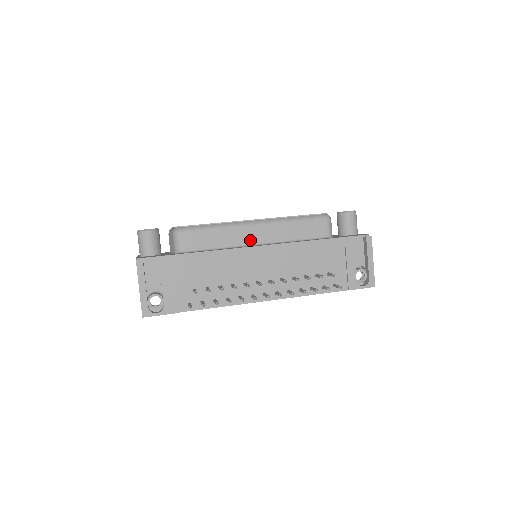
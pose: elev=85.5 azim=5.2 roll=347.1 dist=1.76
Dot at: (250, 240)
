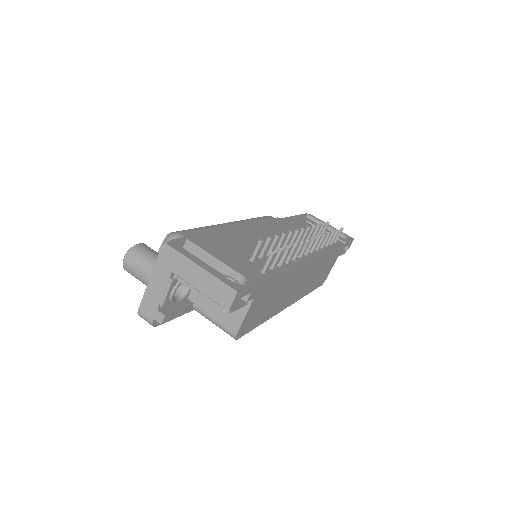
Dot at: occluded
